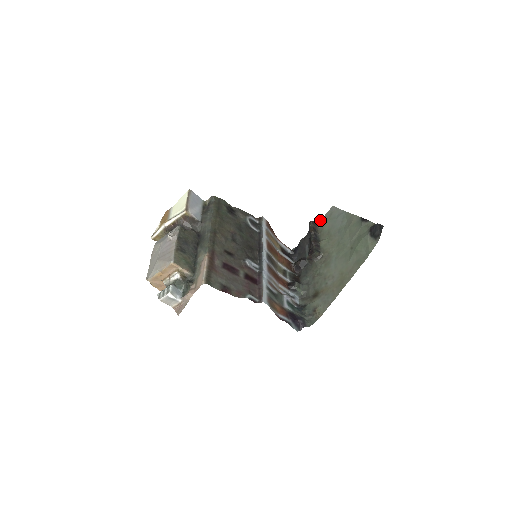
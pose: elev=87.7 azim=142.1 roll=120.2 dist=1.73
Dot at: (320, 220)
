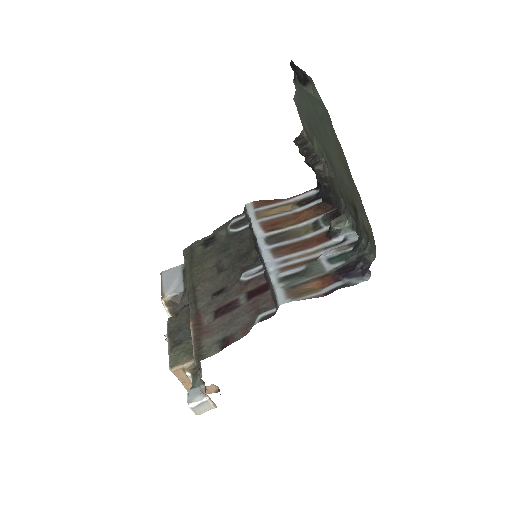
Dot at: occluded
